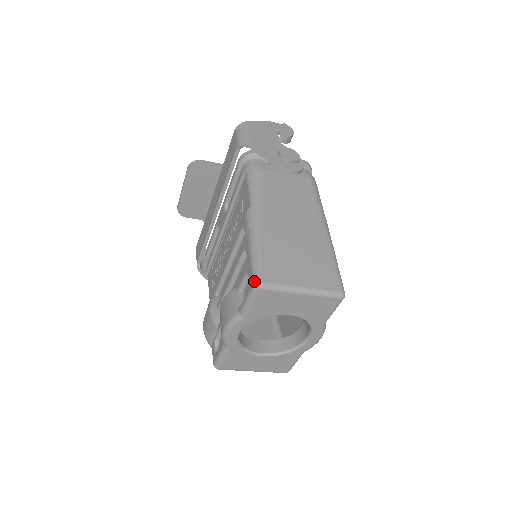
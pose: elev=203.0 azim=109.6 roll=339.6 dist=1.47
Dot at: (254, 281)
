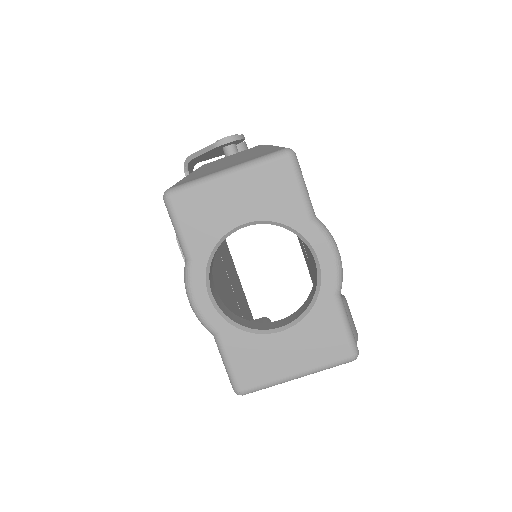
Dot at: (163, 196)
